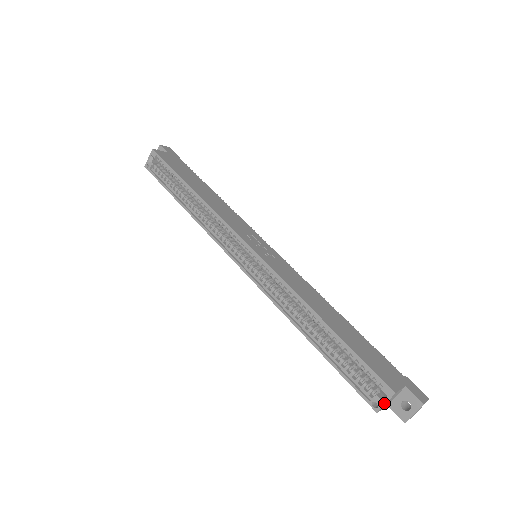
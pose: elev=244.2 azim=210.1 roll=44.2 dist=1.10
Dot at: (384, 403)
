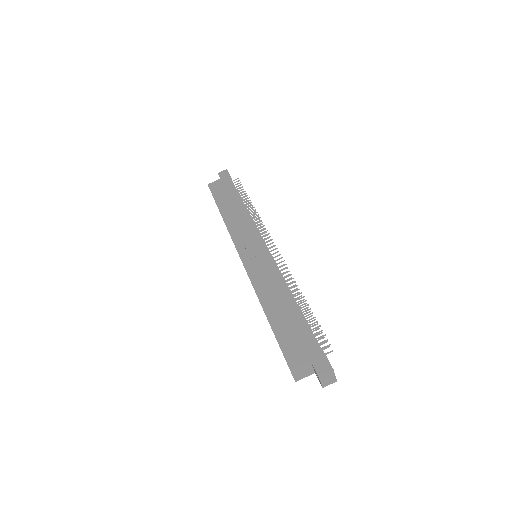
Dot at: occluded
